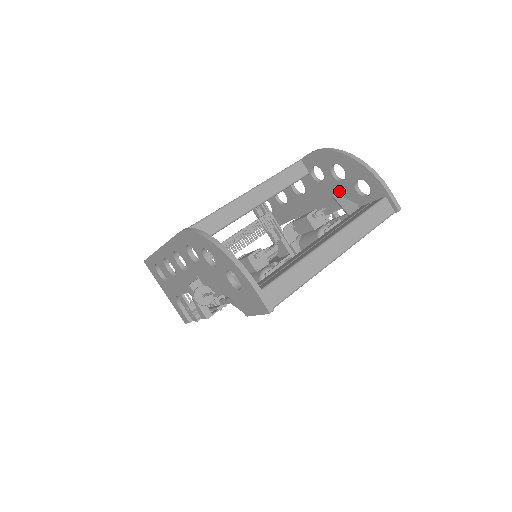
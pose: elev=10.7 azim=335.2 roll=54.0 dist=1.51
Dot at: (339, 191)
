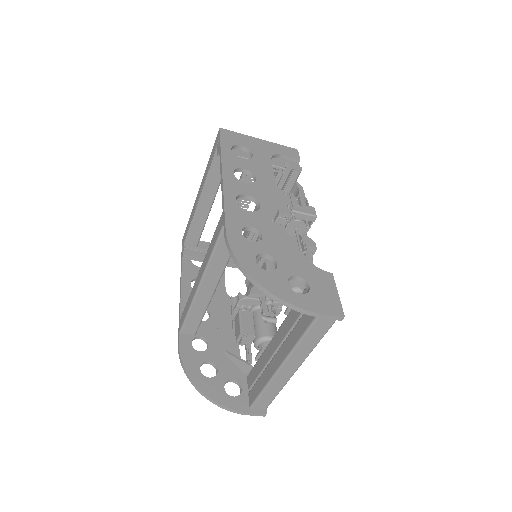
Dot at: occluded
